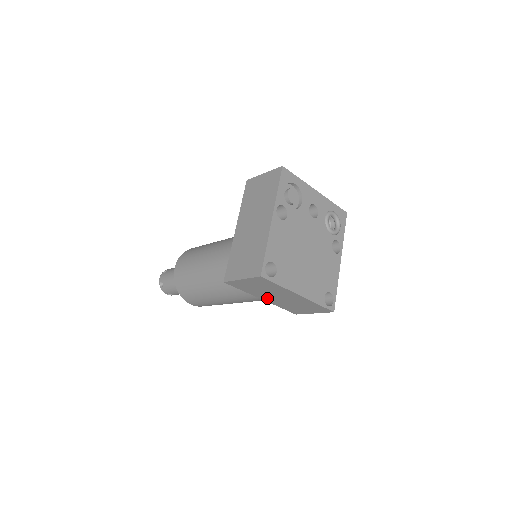
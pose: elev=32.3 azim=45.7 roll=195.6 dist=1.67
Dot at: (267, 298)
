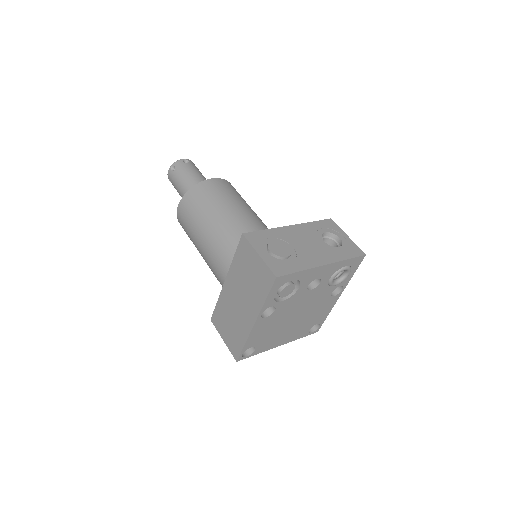
Dot at: occluded
